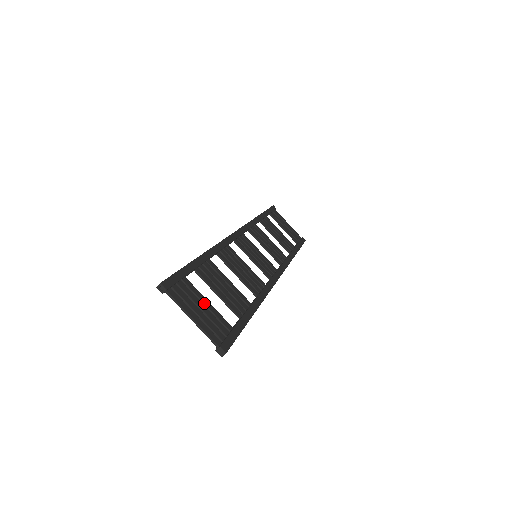
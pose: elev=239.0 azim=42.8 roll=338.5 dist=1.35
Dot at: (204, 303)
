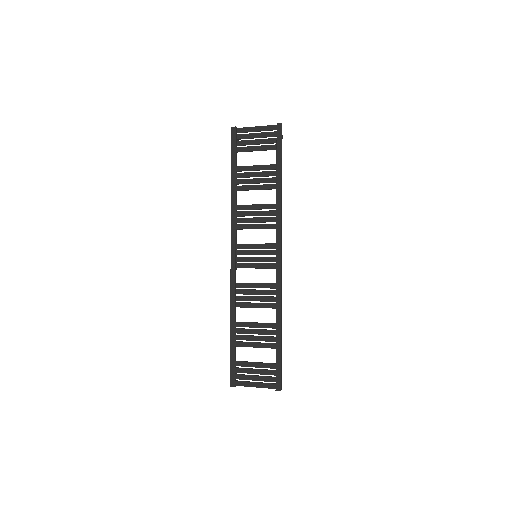
Dot at: occluded
